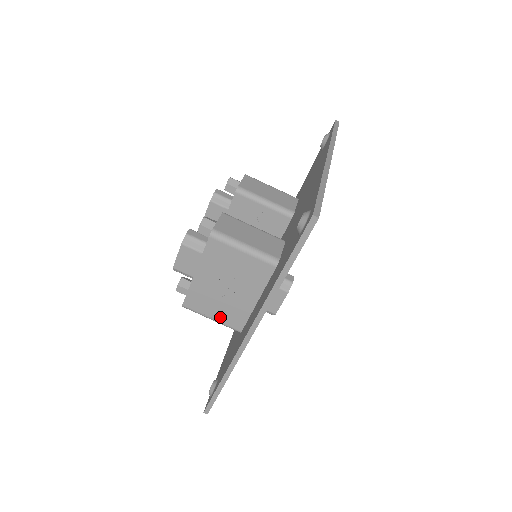
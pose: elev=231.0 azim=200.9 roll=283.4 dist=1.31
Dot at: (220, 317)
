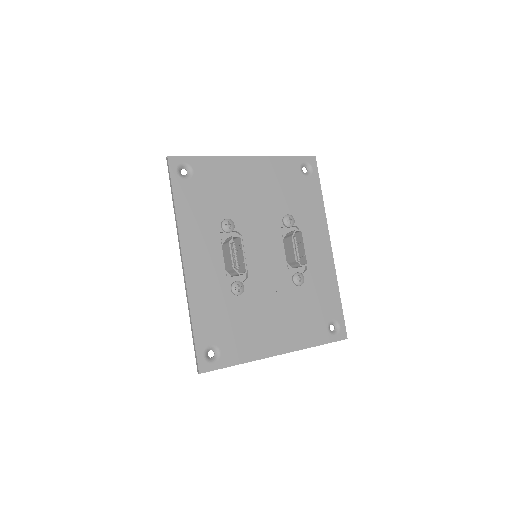
Dot at: occluded
